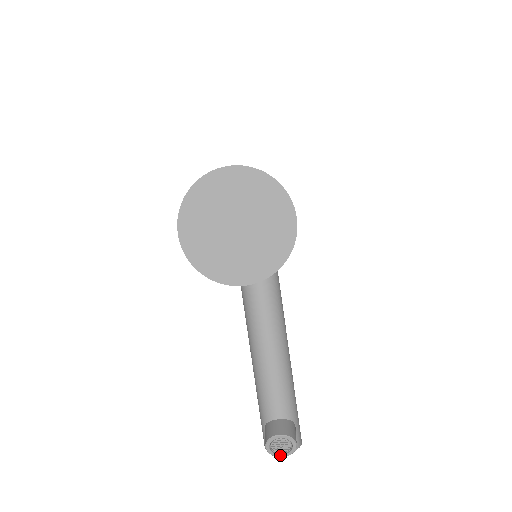
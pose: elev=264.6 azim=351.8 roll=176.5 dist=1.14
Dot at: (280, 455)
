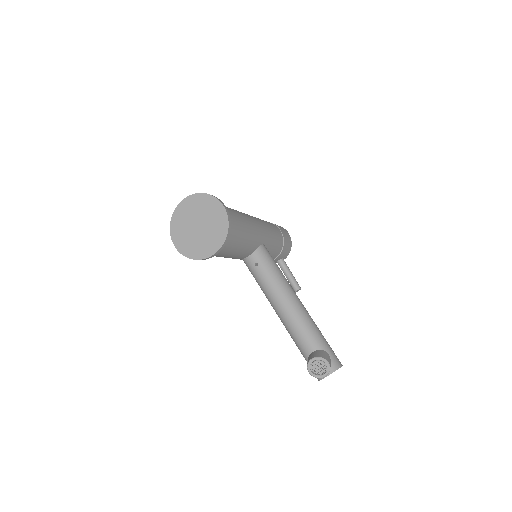
Dot at: (322, 375)
